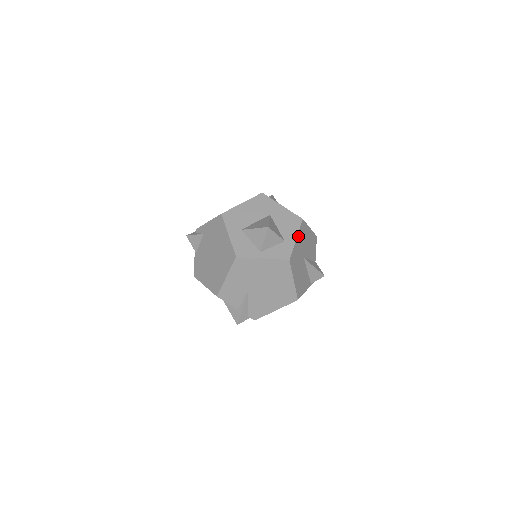
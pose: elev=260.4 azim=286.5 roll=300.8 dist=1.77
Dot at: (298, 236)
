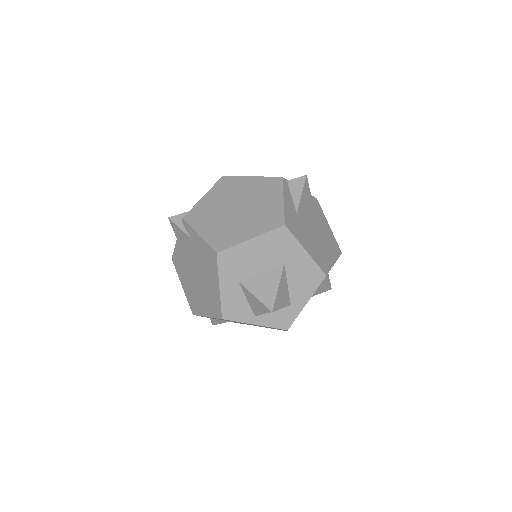
Dot at: occluded
